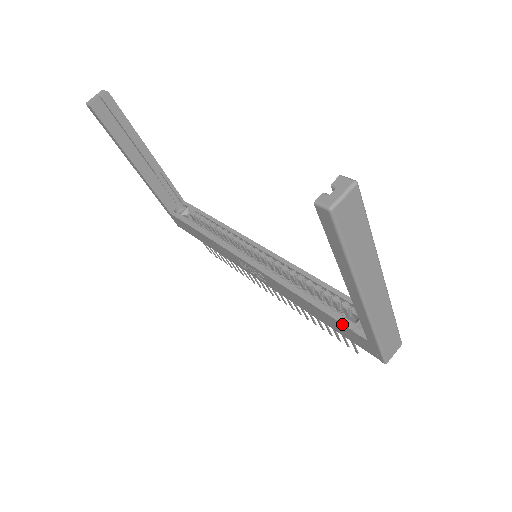
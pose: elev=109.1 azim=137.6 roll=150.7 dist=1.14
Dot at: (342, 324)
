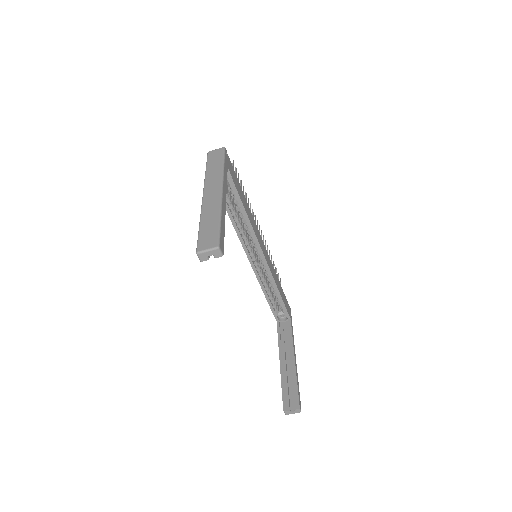
Dot at: (272, 312)
